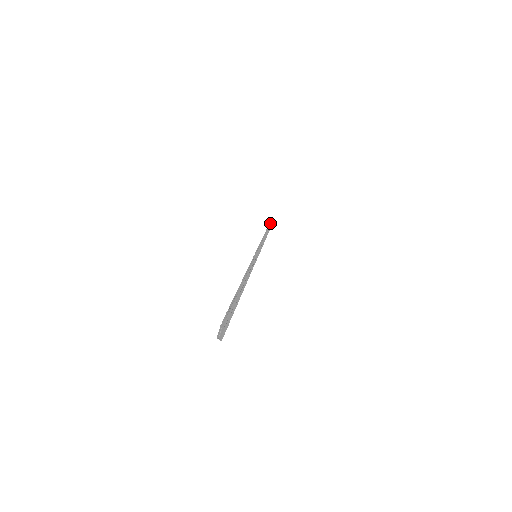
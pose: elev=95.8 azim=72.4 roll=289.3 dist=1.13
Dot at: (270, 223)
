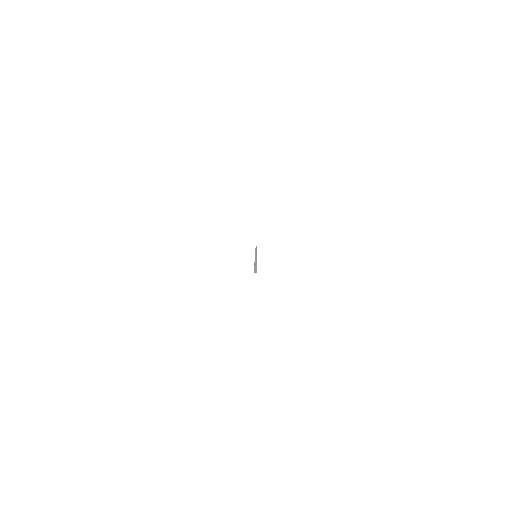
Dot at: occluded
